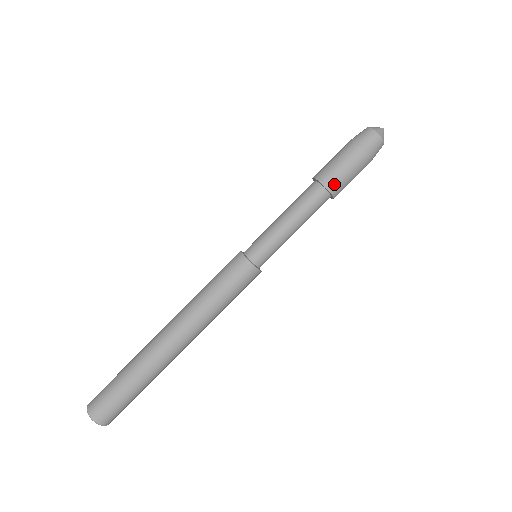
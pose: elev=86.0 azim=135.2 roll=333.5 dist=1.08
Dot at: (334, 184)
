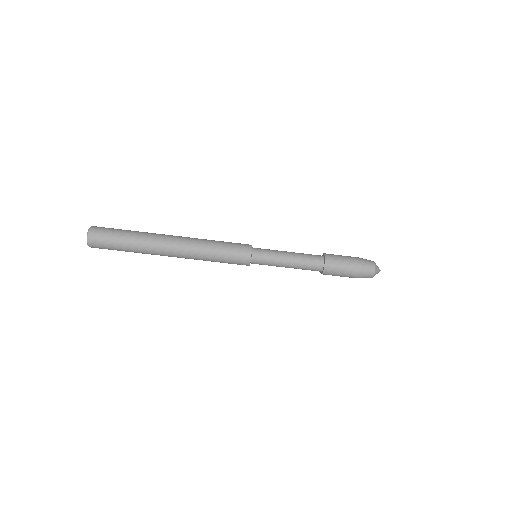
Dot at: (330, 266)
